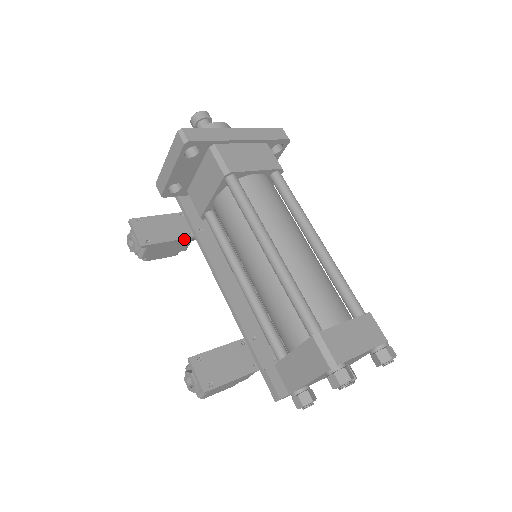
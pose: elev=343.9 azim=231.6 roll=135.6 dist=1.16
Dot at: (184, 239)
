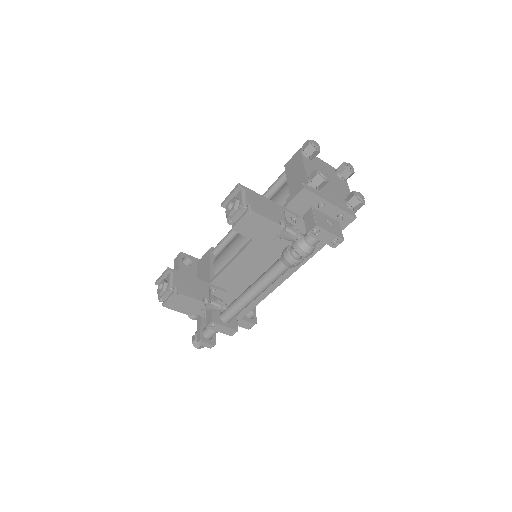
Dot at: (202, 282)
